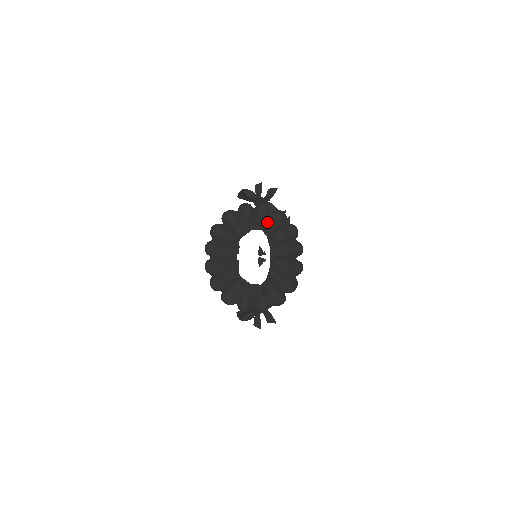
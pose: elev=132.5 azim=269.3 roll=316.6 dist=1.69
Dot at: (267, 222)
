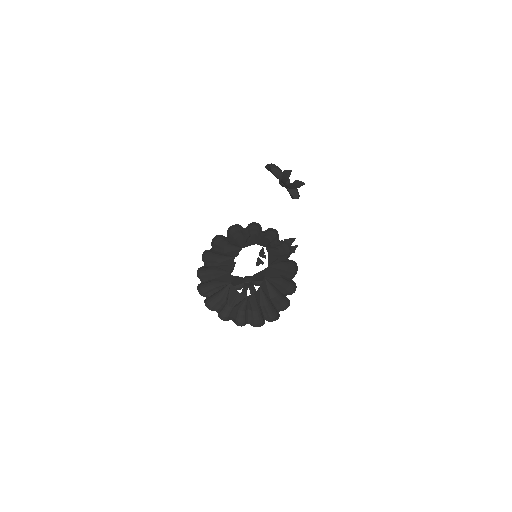
Dot at: (272, 246)
